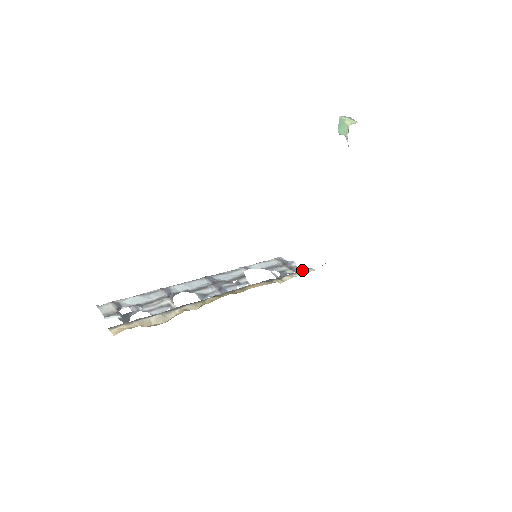
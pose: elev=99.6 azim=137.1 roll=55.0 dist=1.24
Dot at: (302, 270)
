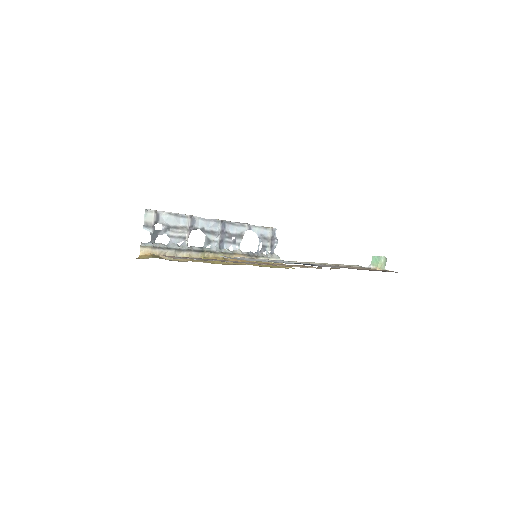
Dot at: (275, 257)
